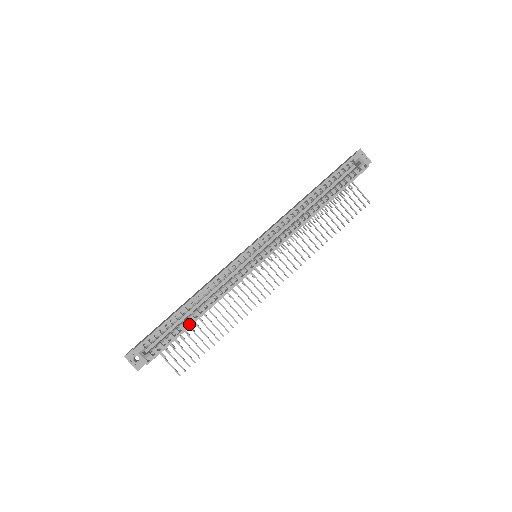
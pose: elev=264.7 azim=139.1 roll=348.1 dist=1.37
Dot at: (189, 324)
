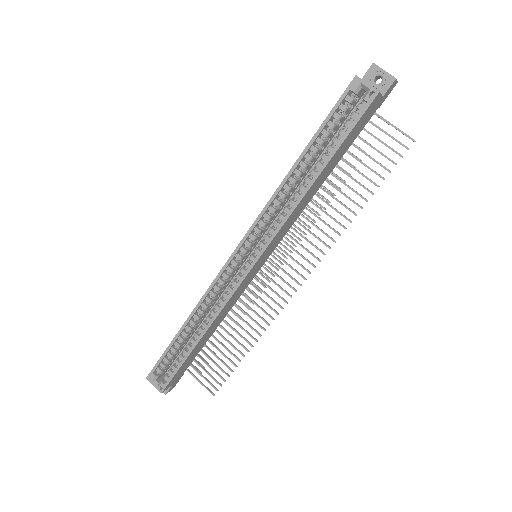
Dot at: (190, 349)
